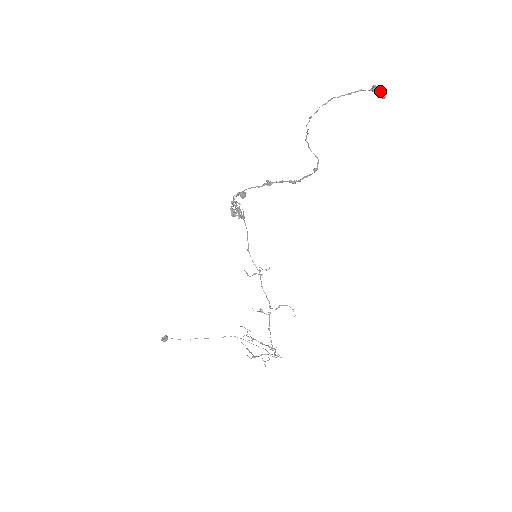
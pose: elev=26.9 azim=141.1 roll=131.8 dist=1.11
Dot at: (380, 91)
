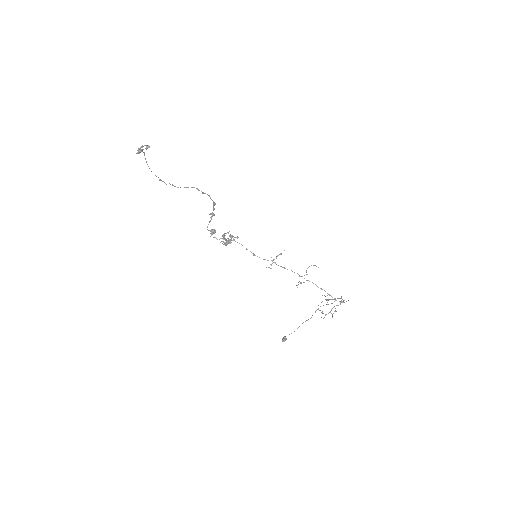
Dot at: (146, 146)
